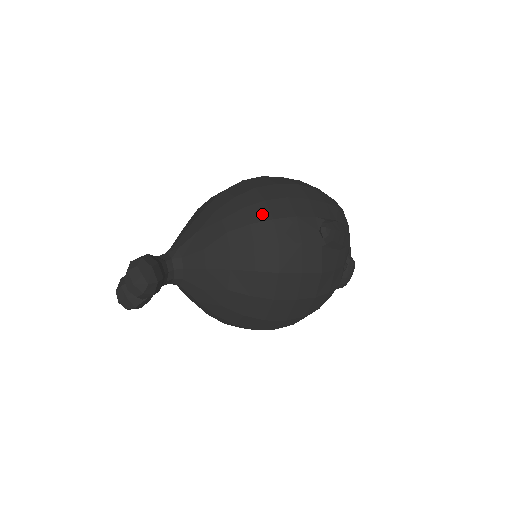
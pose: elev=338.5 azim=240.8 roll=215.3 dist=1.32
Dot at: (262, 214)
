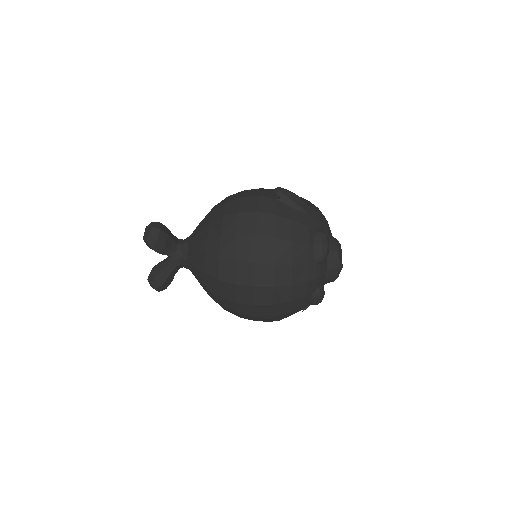
Dot at: occluded
